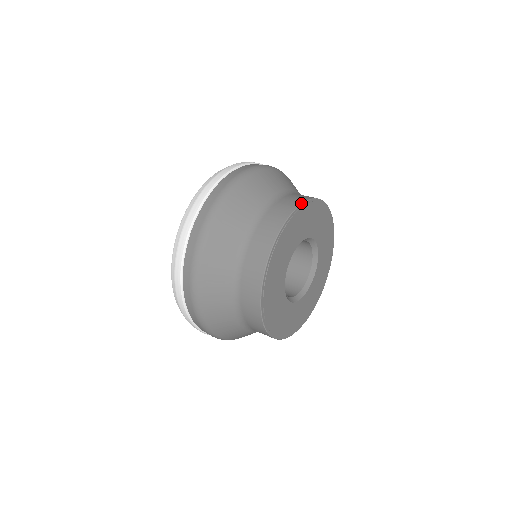
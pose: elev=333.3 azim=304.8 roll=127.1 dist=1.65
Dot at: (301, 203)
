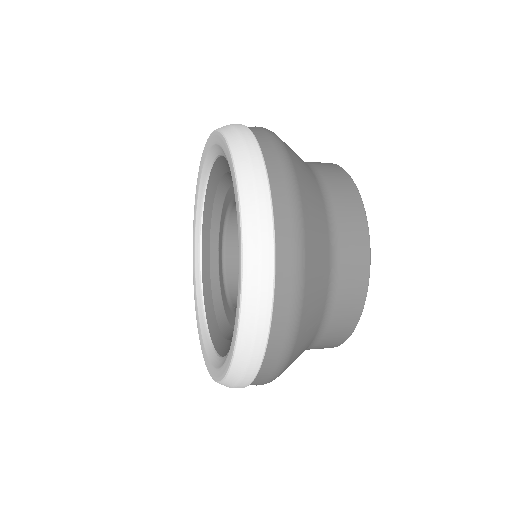
Dot at: occluded
